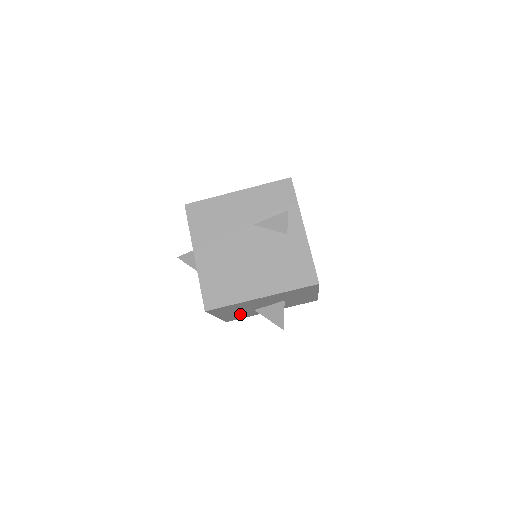
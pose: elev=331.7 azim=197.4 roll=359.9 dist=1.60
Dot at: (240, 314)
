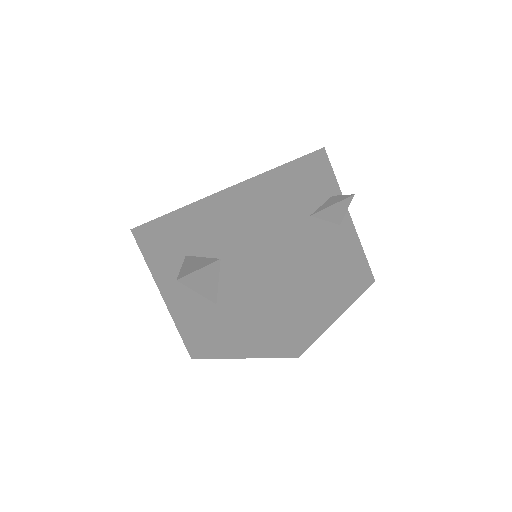
Dot at: occluded
